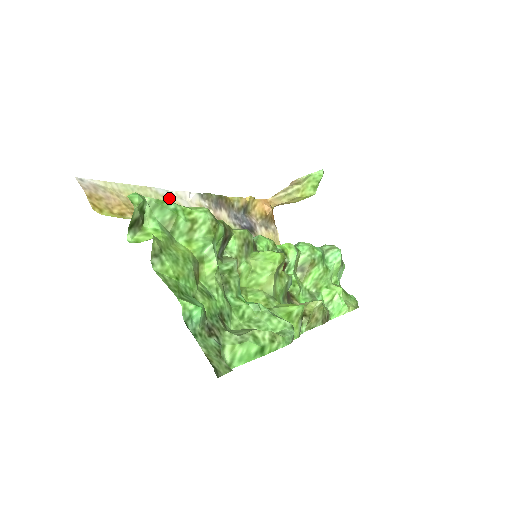
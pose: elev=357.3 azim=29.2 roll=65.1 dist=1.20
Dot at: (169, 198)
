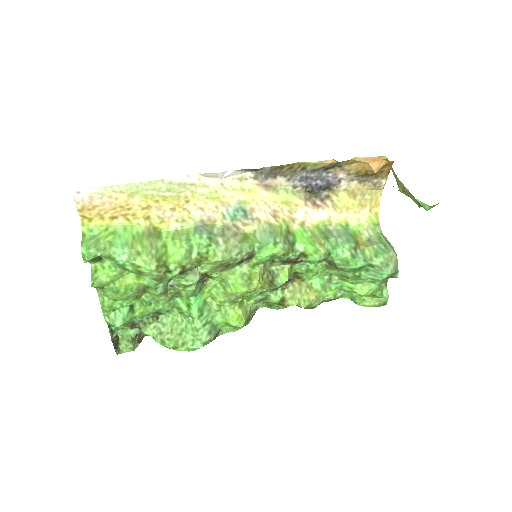
Dot at: (189, 183)
